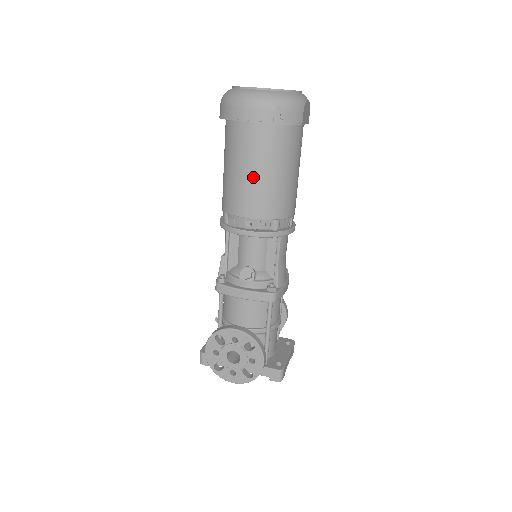
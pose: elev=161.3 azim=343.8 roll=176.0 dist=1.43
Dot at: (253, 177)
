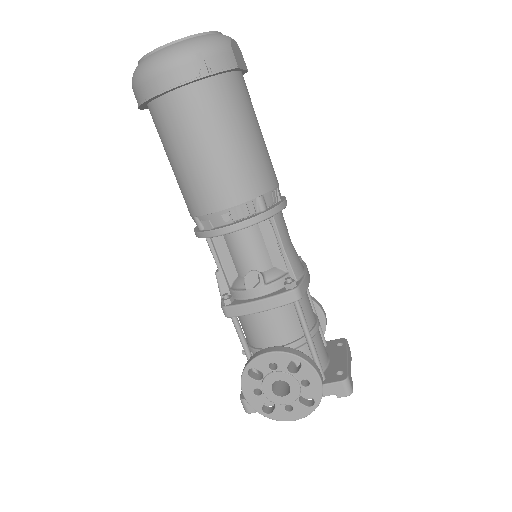
Dot at: (207, 156)
